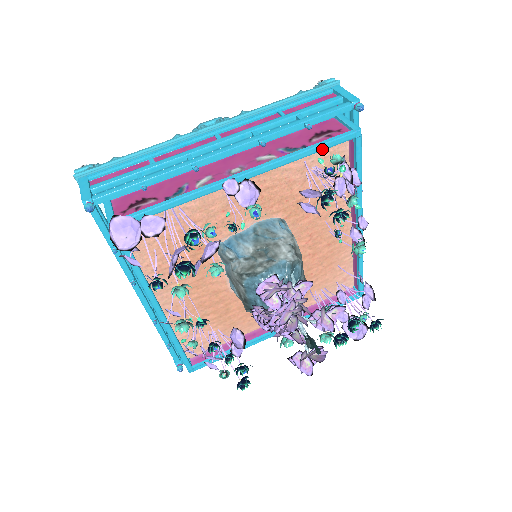
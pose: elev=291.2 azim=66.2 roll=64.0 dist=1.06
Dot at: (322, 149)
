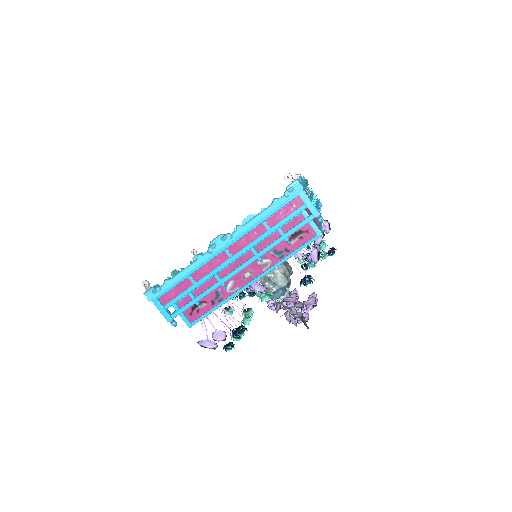
Dot at: occluded
